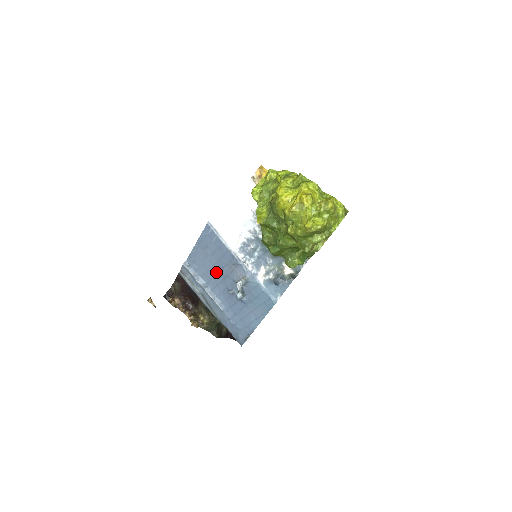
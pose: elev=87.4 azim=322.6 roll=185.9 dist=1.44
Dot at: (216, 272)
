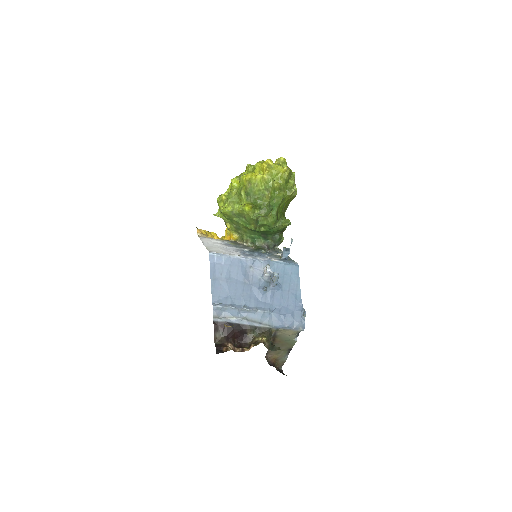
Dot at: (242, 288)
